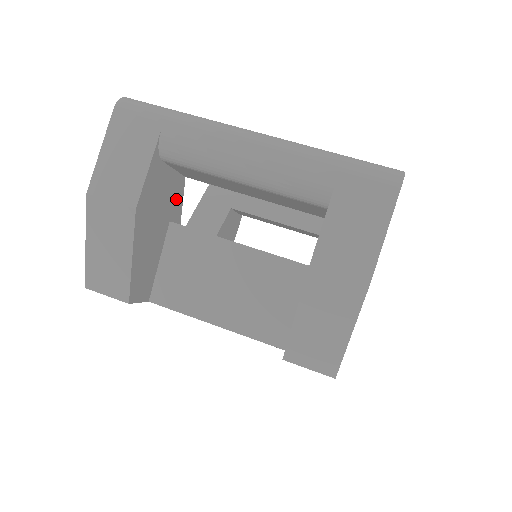
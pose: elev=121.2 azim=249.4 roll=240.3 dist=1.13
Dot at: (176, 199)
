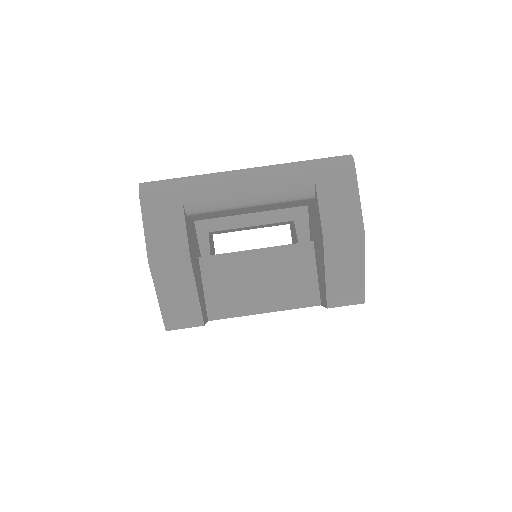
Dot at: (195, 239)
